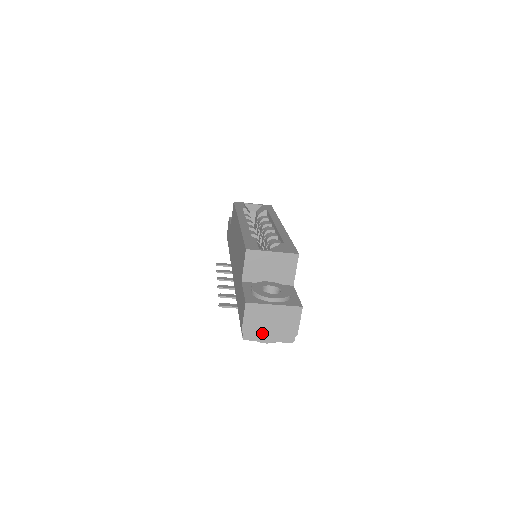
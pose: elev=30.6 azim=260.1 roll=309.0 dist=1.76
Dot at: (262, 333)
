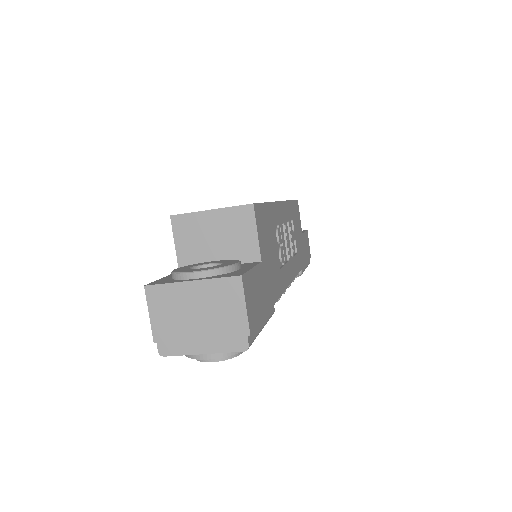
Dot at: (187, 339)
